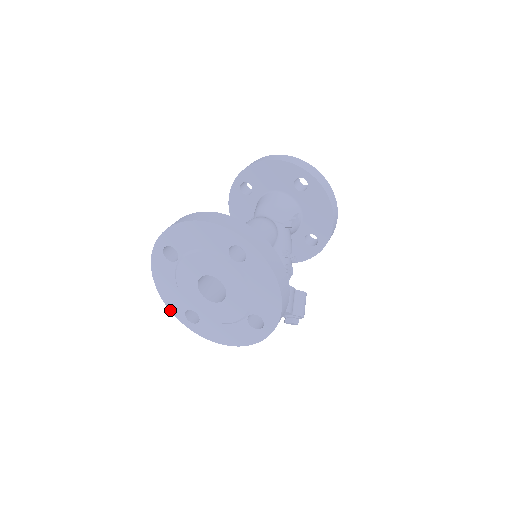
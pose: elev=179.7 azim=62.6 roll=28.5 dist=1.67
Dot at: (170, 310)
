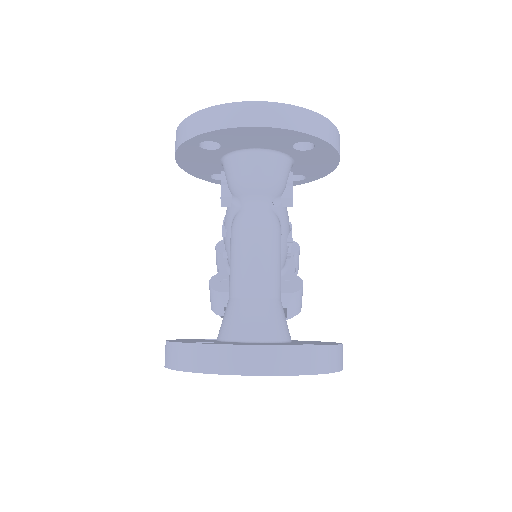
Dot at: occluded
